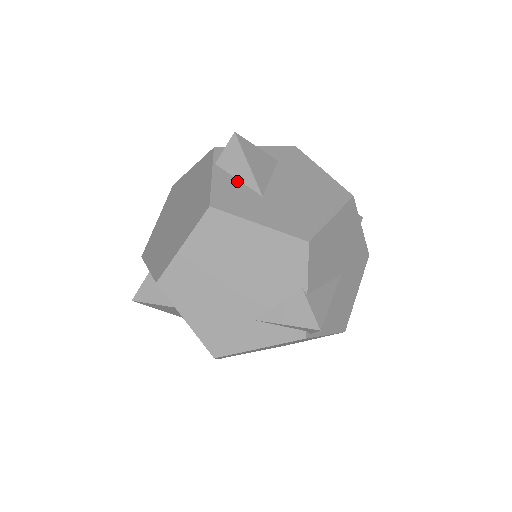
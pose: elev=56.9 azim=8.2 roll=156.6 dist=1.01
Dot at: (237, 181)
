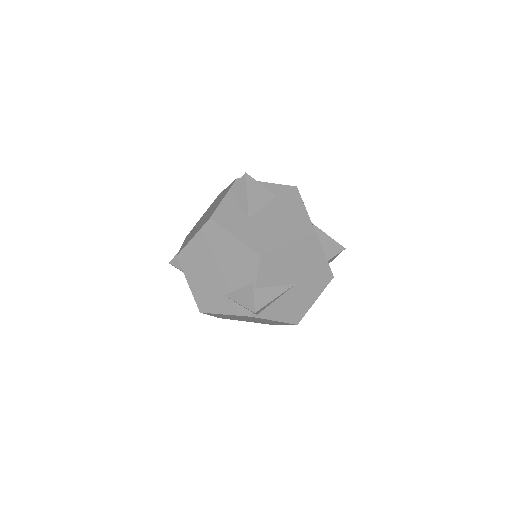
Dot at: (238, 205)
